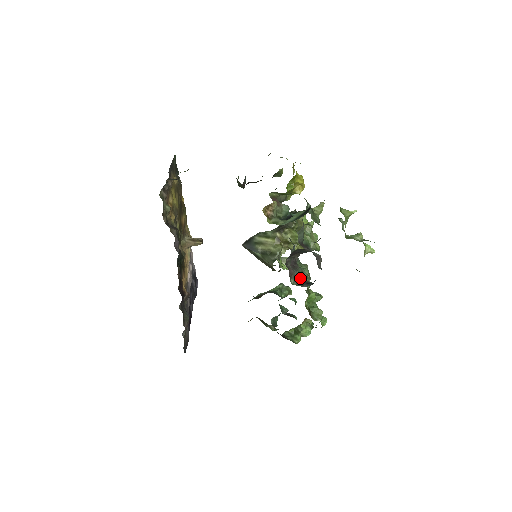
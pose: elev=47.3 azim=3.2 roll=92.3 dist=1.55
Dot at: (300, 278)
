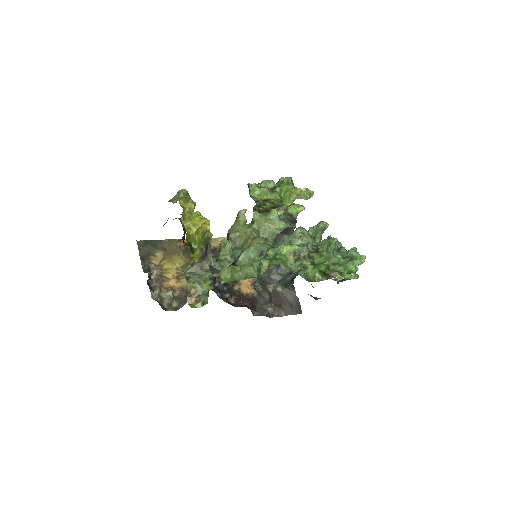
Dot at: occluded
